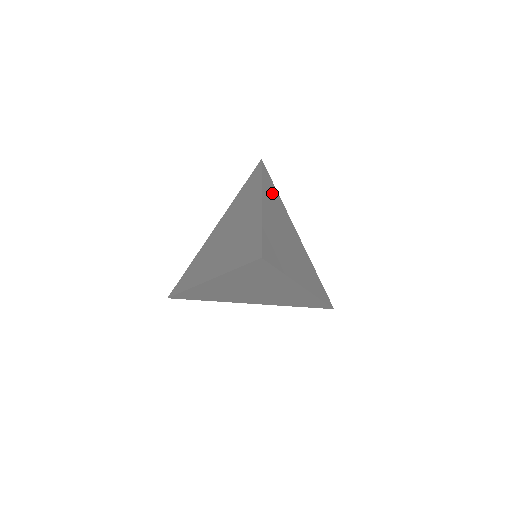
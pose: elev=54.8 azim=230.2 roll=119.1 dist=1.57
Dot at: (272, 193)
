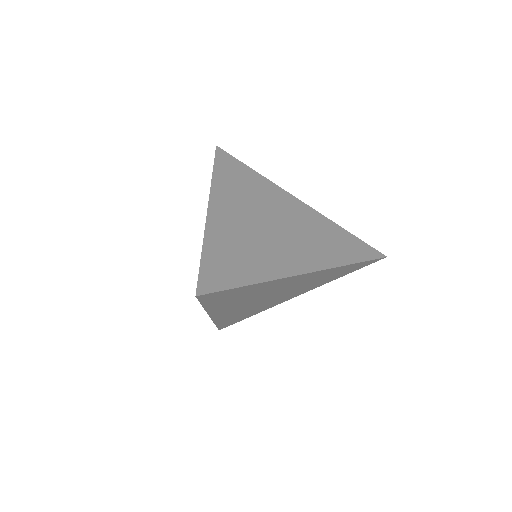
Dot at: (237, 179)
